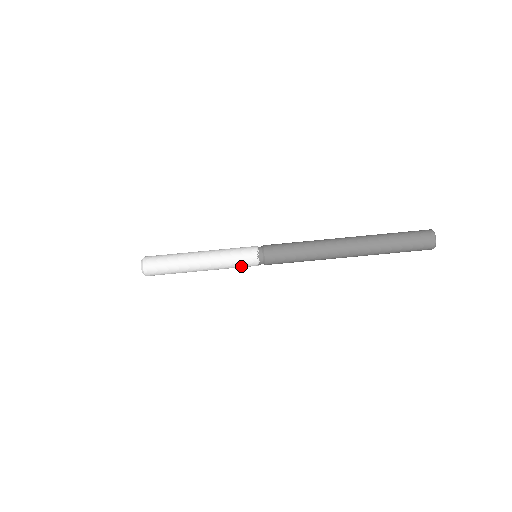
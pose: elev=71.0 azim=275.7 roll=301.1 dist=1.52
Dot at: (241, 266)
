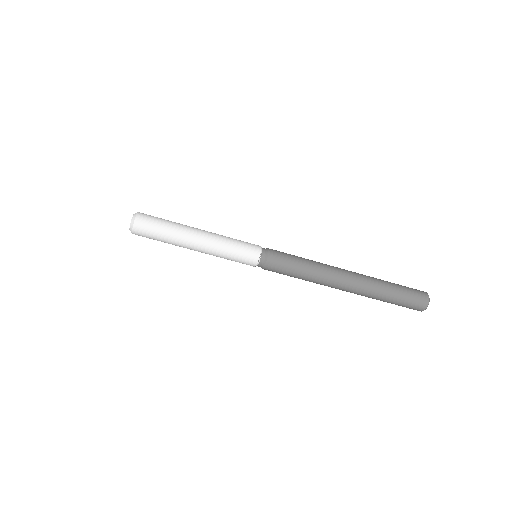
Dot at: occluded
